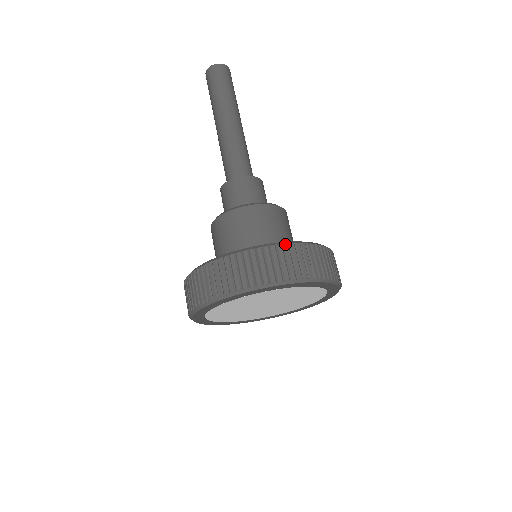
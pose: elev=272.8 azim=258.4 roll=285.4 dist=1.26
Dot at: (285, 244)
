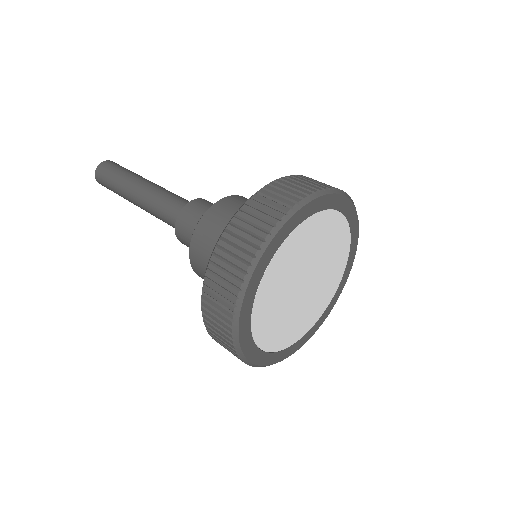
Dot at: (247, 201)
